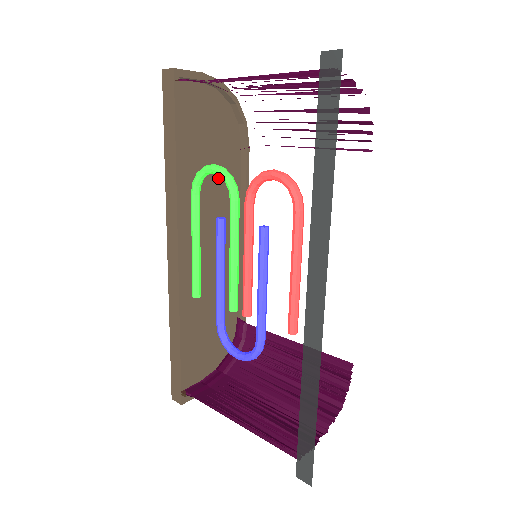
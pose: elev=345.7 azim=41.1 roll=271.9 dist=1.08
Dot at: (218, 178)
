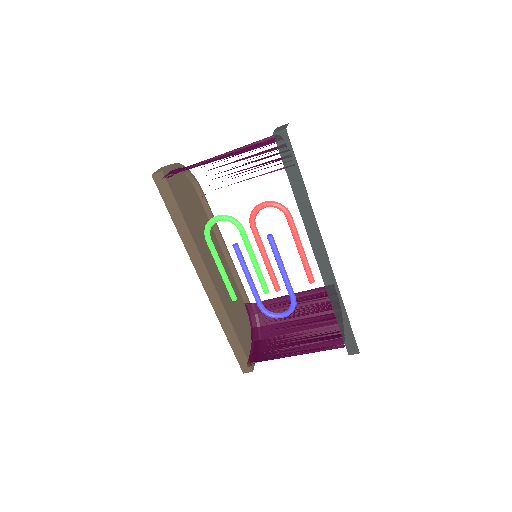
Dot at: (200, 223)
